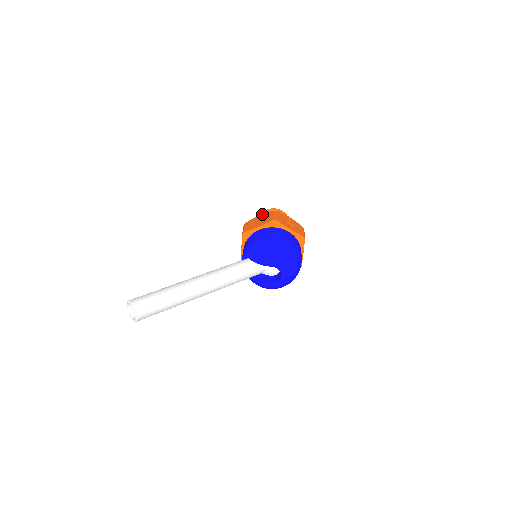
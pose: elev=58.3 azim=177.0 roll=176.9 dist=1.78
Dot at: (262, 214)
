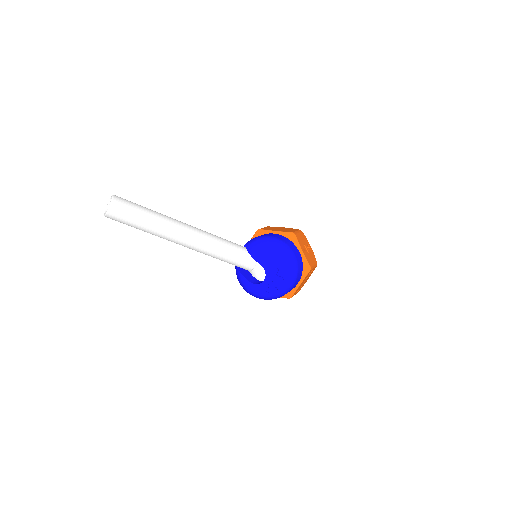
Dot at: occluded
